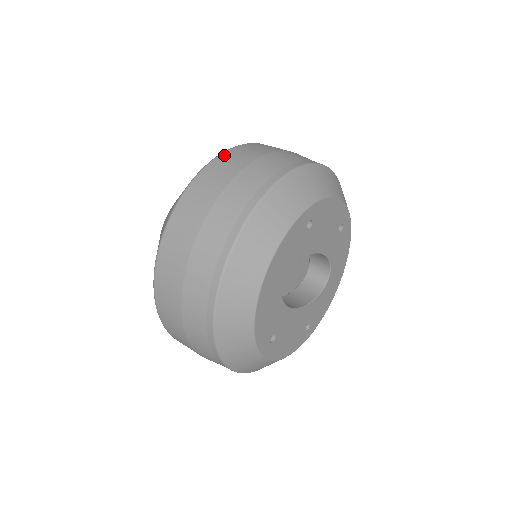
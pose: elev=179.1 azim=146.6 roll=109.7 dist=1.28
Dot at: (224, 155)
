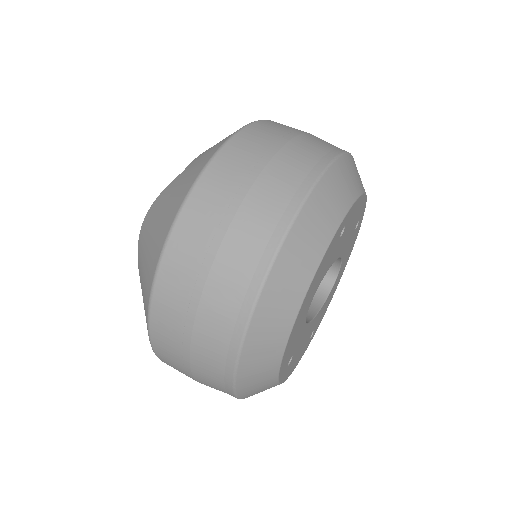
Dot at: (237, 139)
